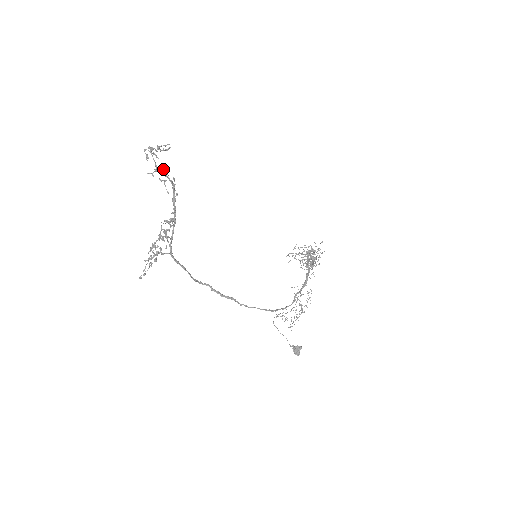
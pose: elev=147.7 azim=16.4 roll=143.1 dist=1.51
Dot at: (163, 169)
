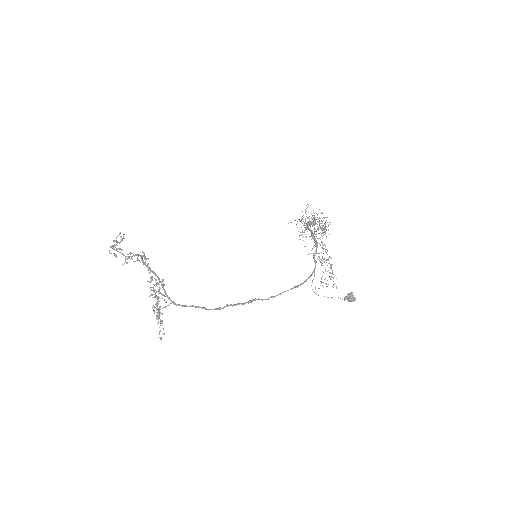
Dot at: (130, 253)
